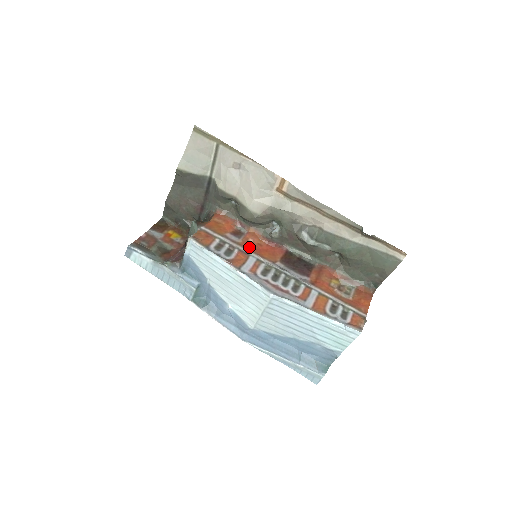
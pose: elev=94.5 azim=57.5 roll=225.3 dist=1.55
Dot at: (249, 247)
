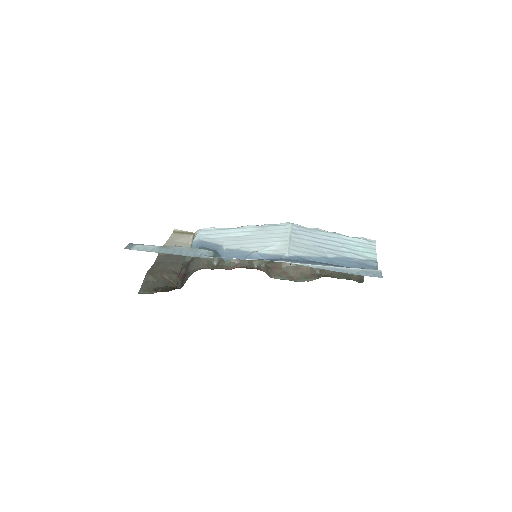
Dot at: occluded
